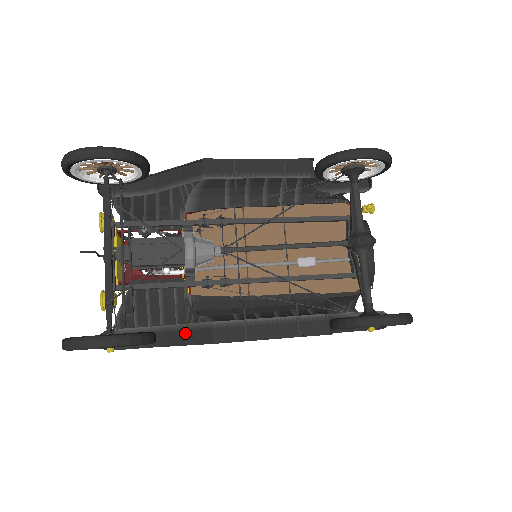
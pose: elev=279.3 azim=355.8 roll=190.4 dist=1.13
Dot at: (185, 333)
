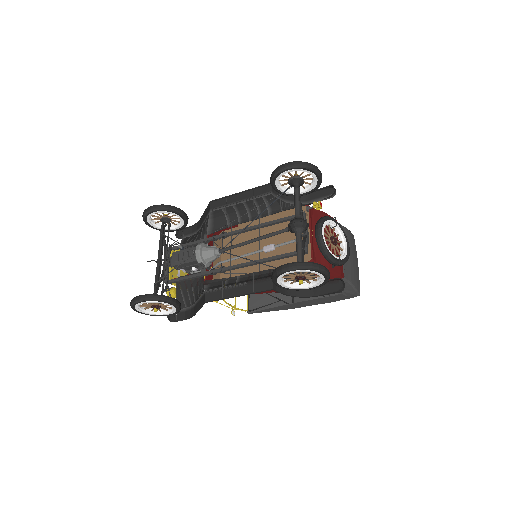
Dot at: (199, 302)
